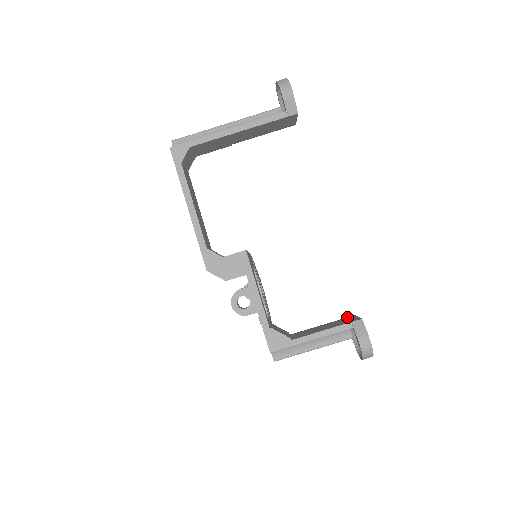
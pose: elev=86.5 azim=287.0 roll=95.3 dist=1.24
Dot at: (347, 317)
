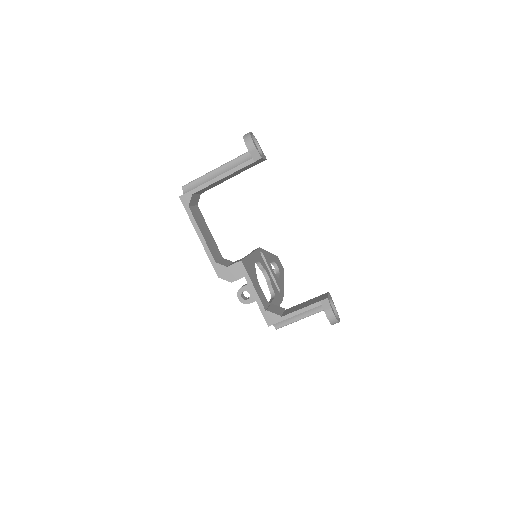
Dot at: (323, 294)
